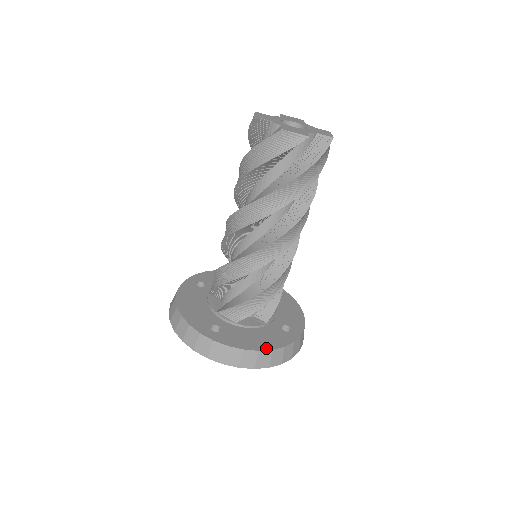
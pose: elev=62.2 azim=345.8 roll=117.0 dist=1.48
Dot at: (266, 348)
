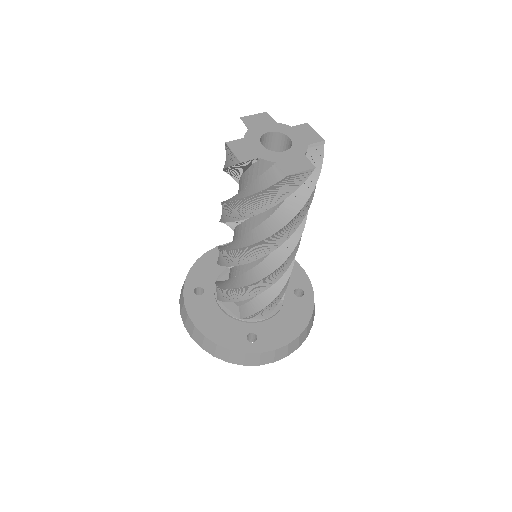
Dot at: (302, 329)
